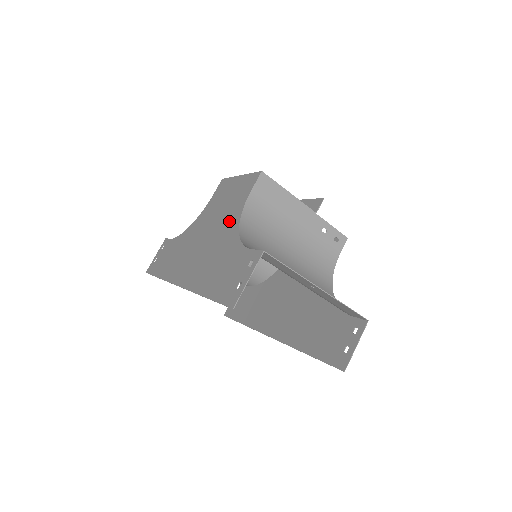
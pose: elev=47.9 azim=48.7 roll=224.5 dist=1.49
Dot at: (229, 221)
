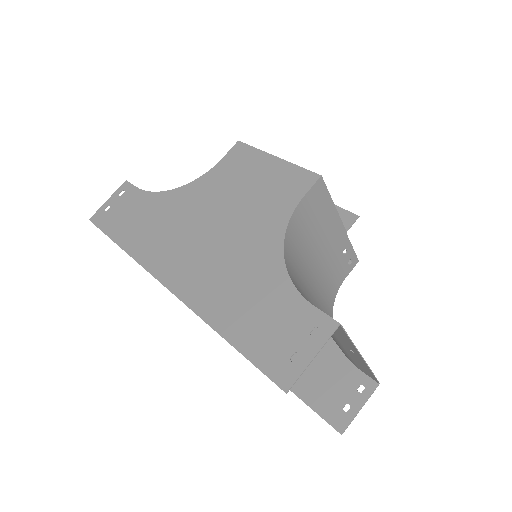
Dot at: (262, 228)
